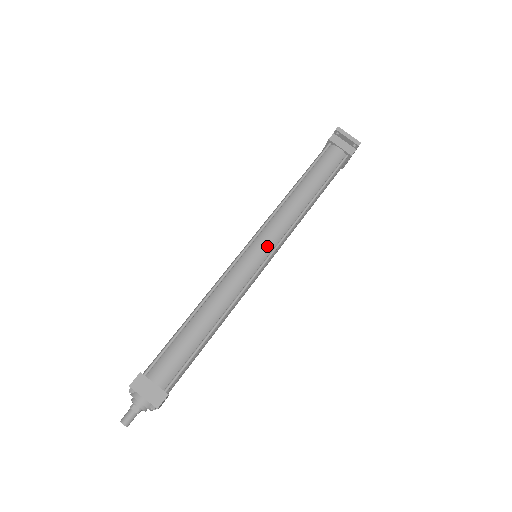
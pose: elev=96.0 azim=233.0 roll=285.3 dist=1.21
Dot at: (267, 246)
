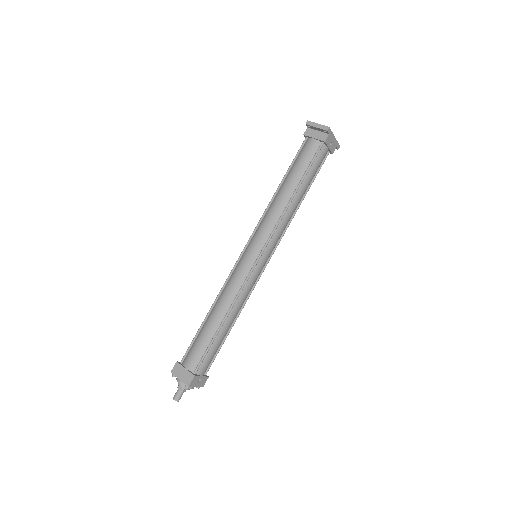
Dot at: (257, 246)
